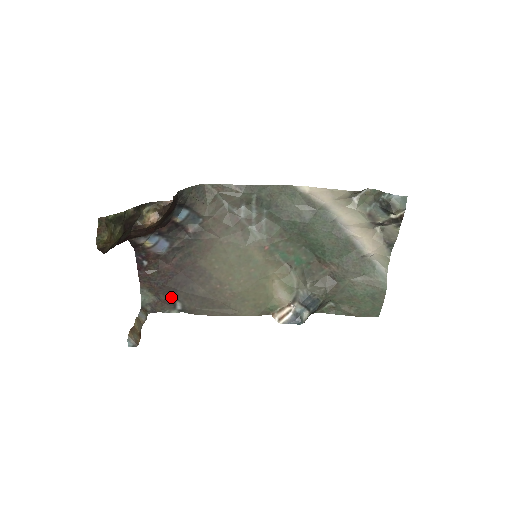
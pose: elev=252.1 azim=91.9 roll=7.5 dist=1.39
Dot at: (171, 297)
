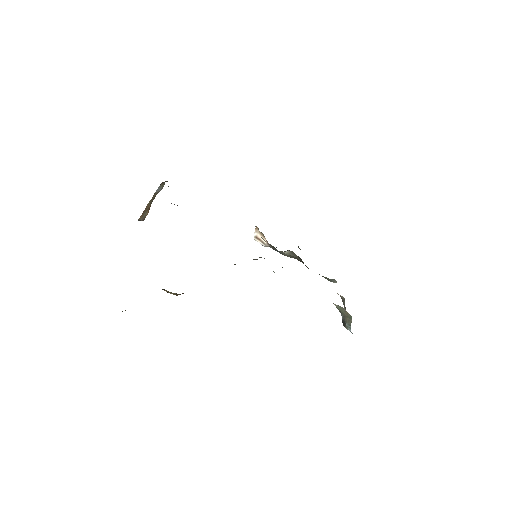
Dot at: occluded
